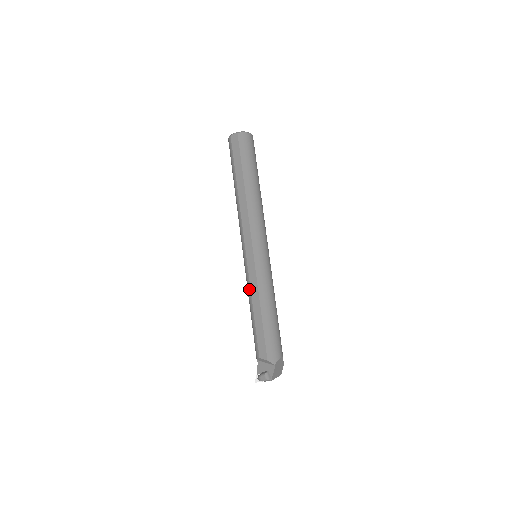
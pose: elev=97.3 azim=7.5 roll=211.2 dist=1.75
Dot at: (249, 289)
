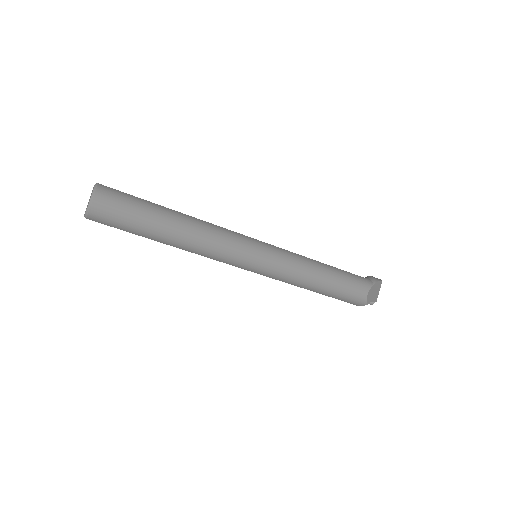
Dot at: occluded
